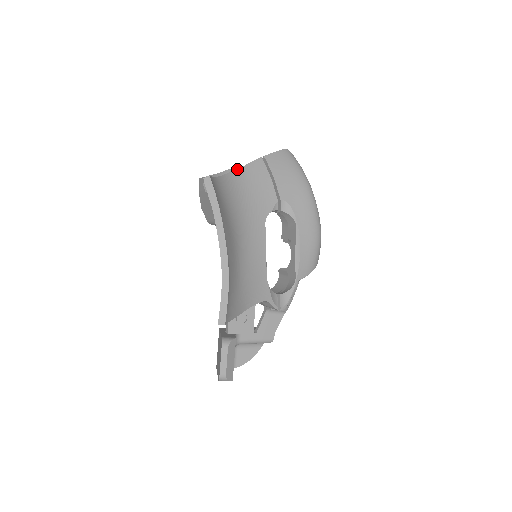
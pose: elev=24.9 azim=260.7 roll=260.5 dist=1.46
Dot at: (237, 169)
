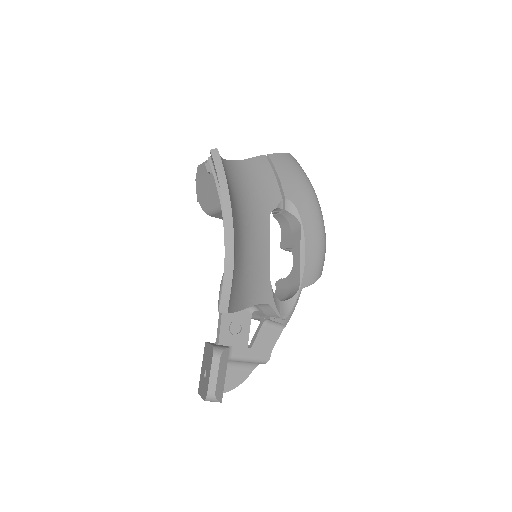
Dot at: (240, 160)
